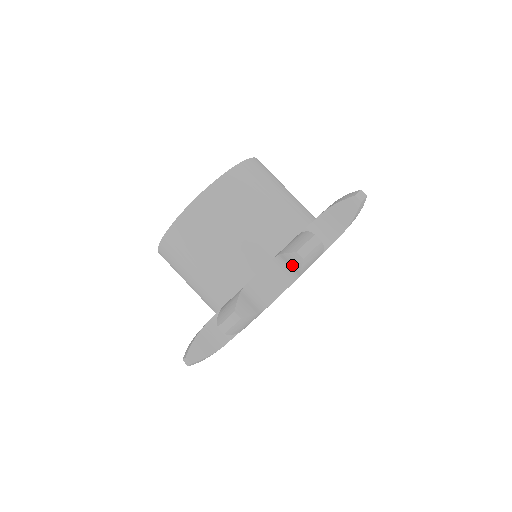
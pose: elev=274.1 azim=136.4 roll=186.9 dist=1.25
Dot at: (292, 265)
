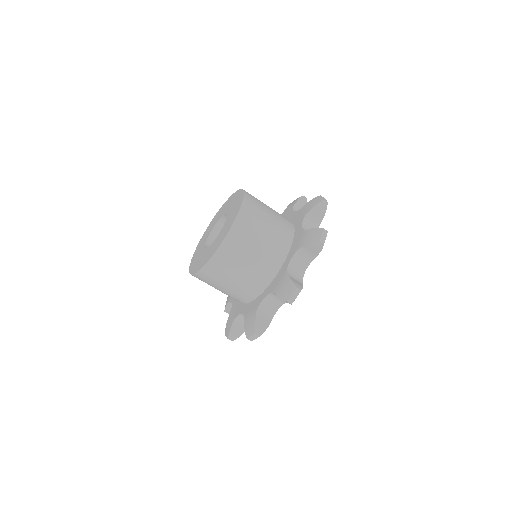
Dot at: (313, 250)
